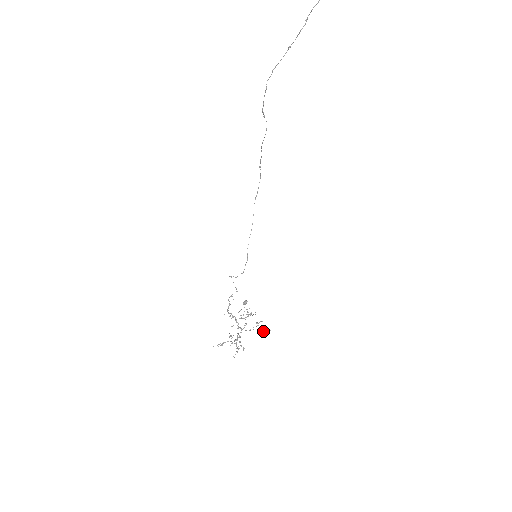
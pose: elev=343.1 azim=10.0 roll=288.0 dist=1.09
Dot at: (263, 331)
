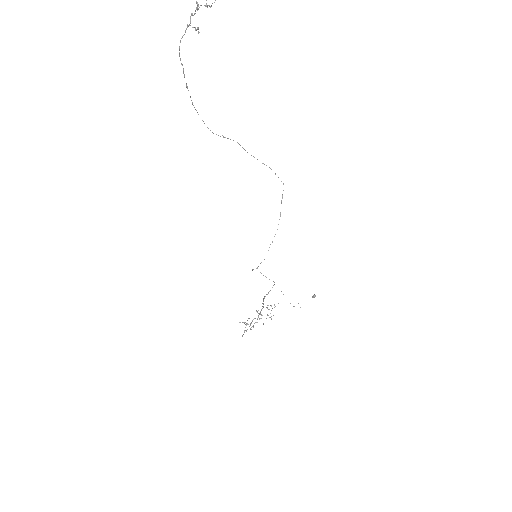
Dot at: (263, 323)
